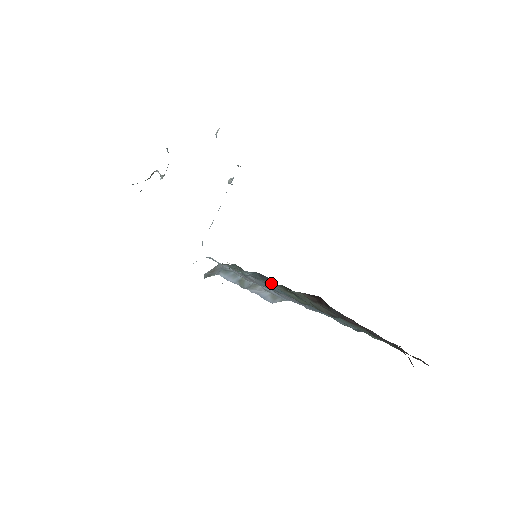
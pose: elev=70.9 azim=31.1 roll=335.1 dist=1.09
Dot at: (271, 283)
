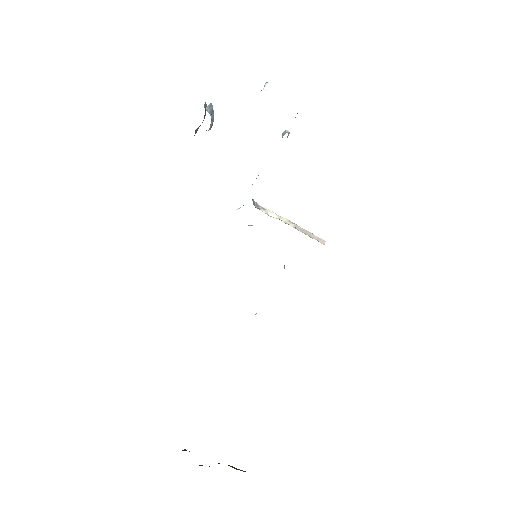
Dot at: occluded
